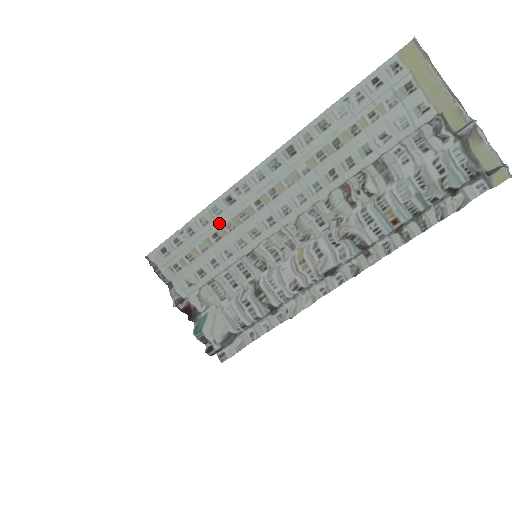
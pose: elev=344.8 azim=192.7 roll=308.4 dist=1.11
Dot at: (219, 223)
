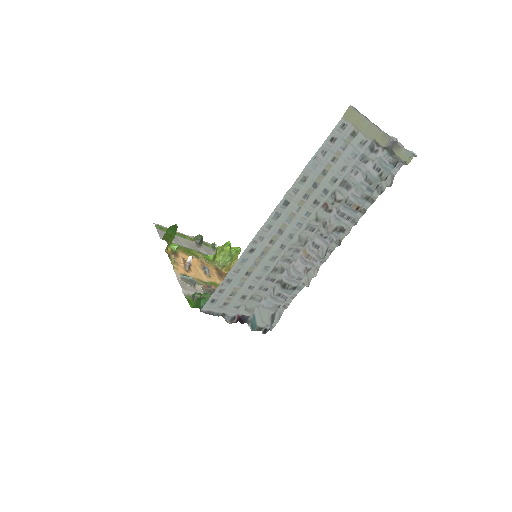
Dot at: (248, 266)
